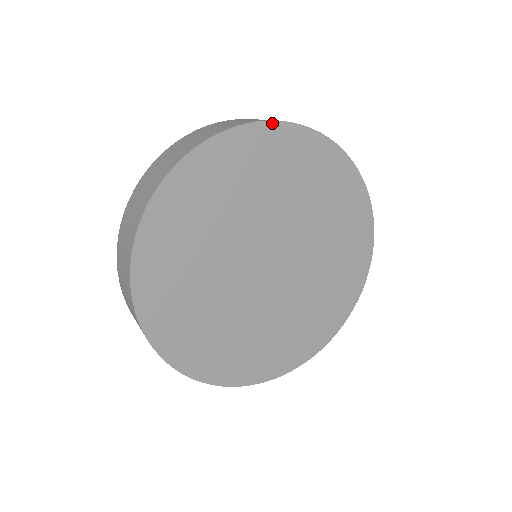
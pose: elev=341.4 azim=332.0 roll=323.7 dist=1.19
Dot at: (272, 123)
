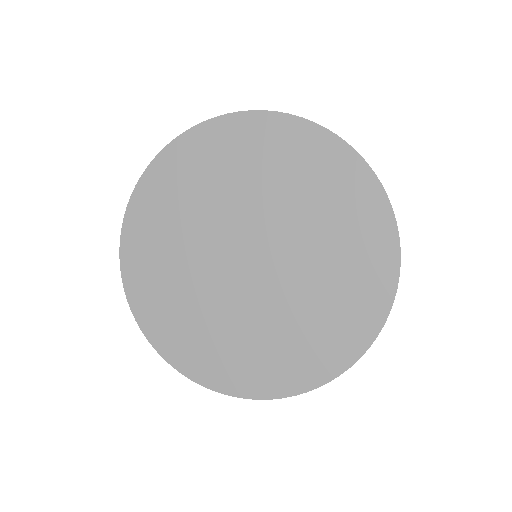
Dot at: (232, 115)
